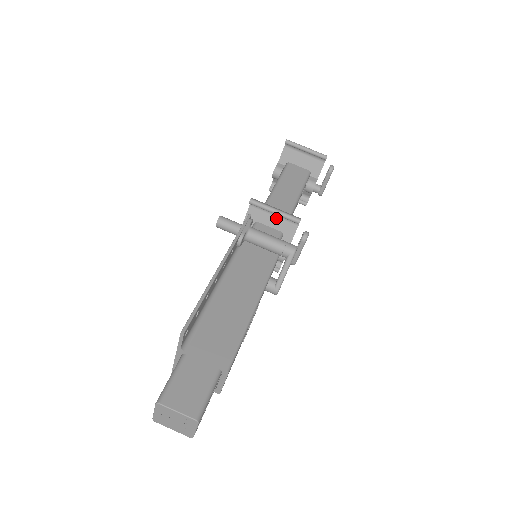
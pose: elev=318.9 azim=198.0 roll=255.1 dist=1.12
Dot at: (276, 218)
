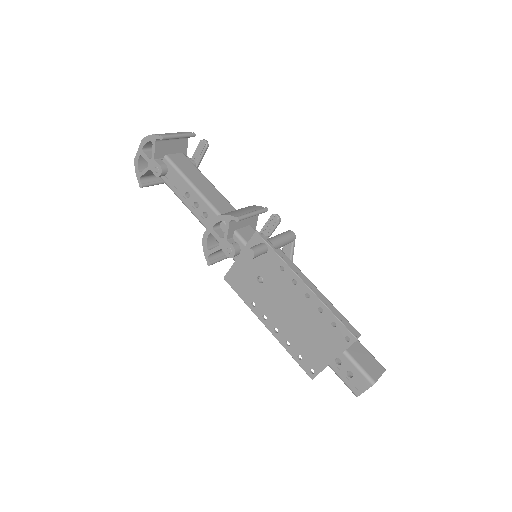
Dot at: occluded
